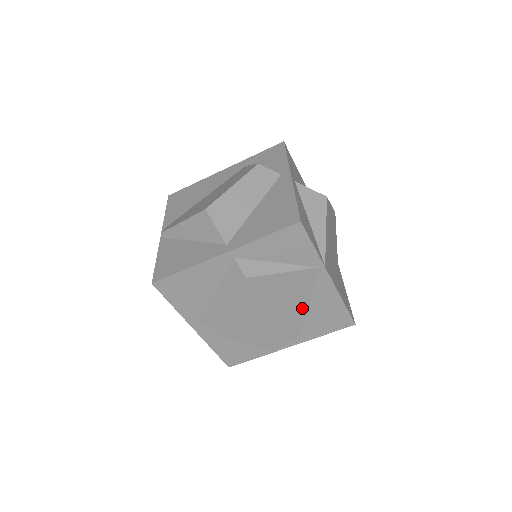
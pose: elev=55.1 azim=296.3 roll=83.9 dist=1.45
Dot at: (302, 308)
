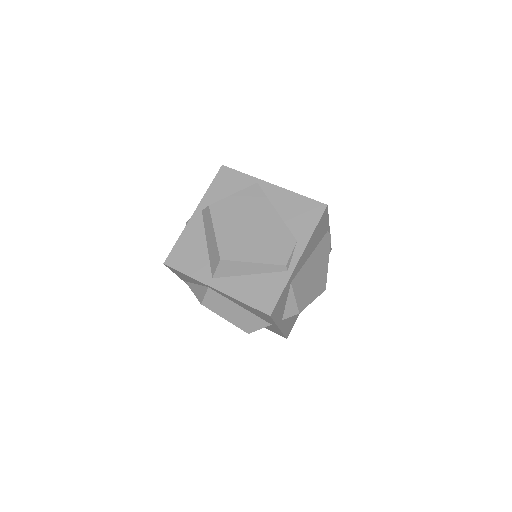
Dot at: (274, 216)
